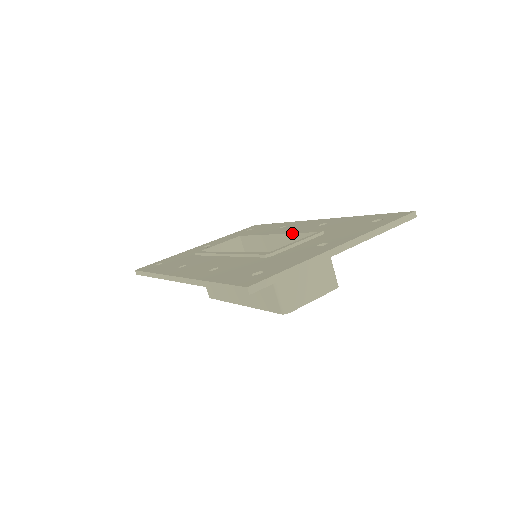
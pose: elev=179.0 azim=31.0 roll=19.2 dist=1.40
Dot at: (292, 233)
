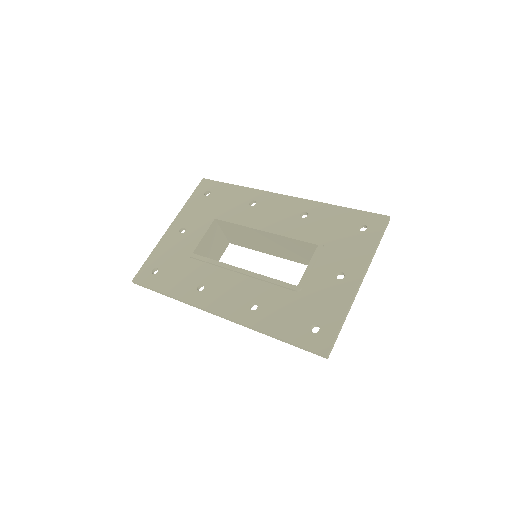
Dot at: (287, 237)
